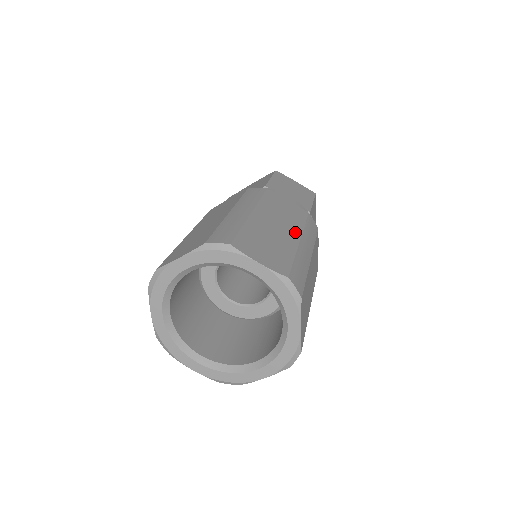
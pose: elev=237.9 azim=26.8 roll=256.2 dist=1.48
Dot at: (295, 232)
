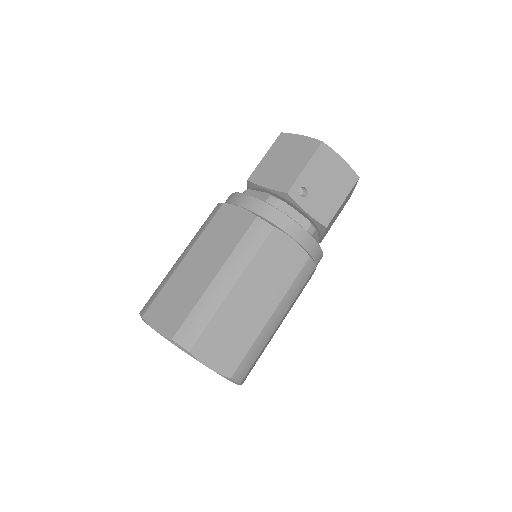
Dot at: (217, 265)
